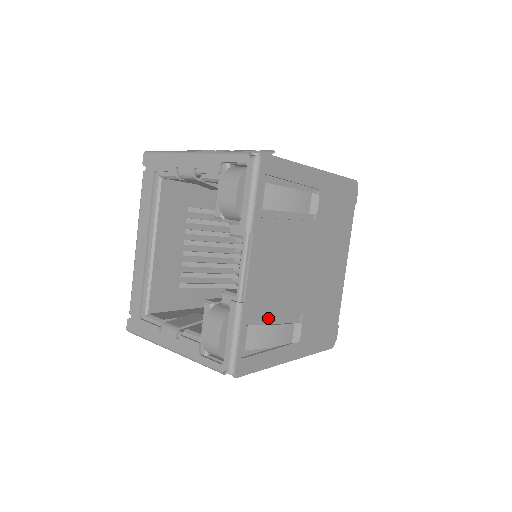
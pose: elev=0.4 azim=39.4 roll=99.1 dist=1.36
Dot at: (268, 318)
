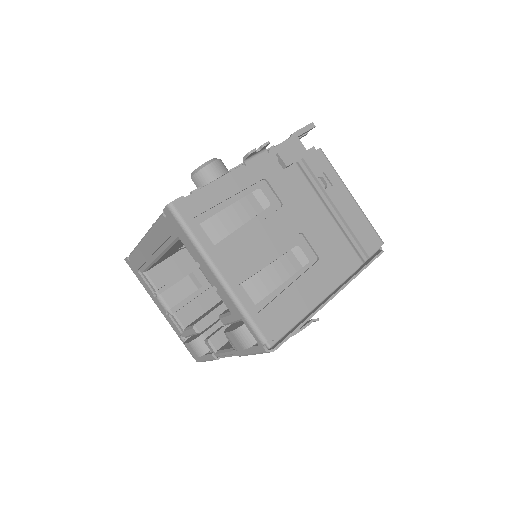
Dot at: occluded
